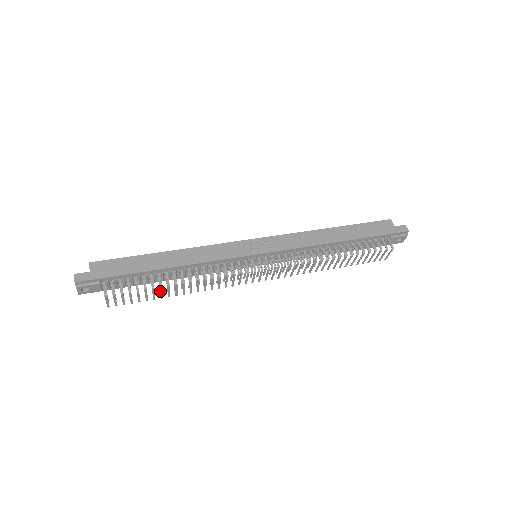
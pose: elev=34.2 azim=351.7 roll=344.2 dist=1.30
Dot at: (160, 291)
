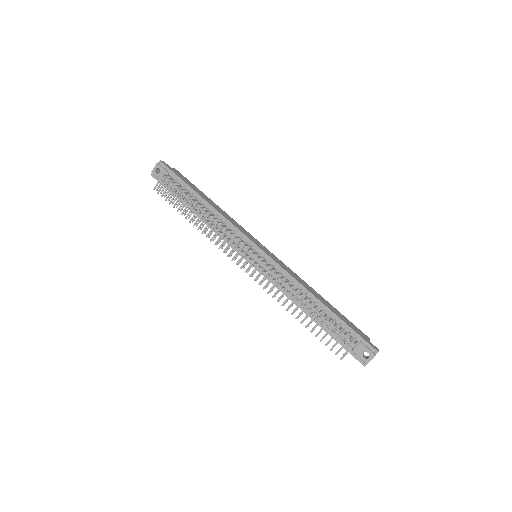
Dot at: (187, 205)
